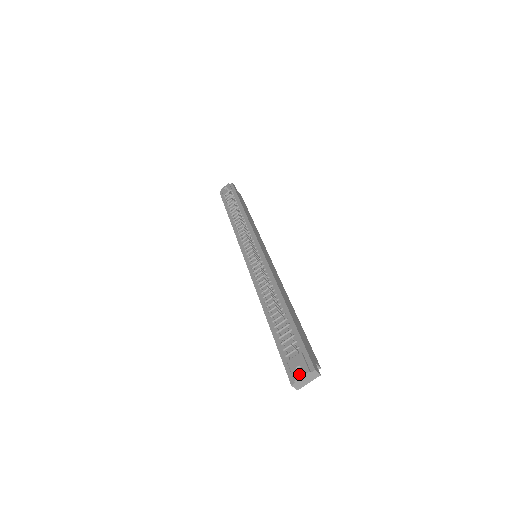
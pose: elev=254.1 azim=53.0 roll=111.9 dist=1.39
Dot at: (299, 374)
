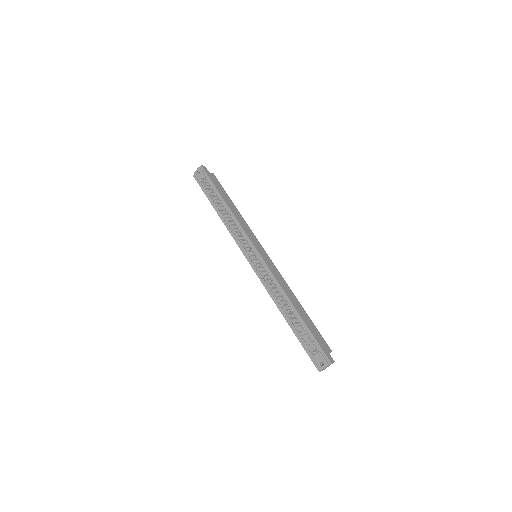
Dot at: (322, 367)
